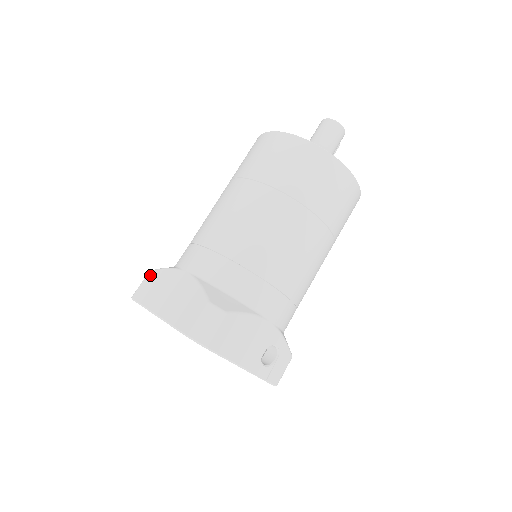
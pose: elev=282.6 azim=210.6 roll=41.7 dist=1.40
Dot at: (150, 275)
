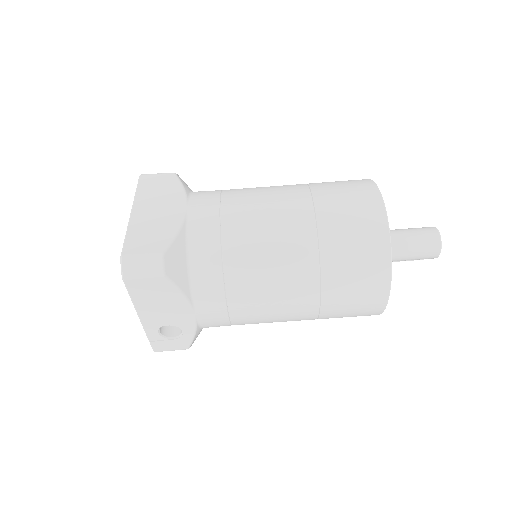
Dot at: (170, 176)
